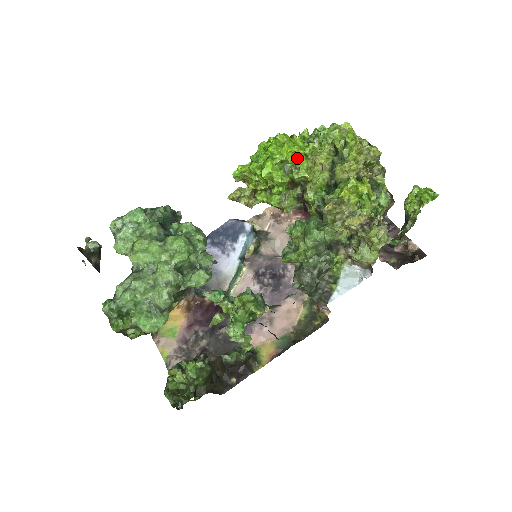
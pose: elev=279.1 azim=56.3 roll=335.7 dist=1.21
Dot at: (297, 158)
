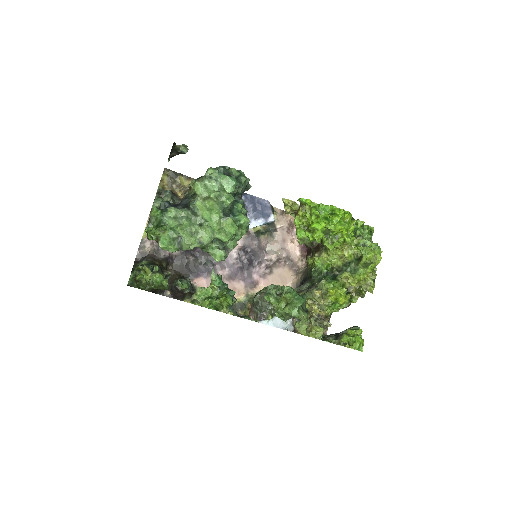
Dot at: (339, 235)
